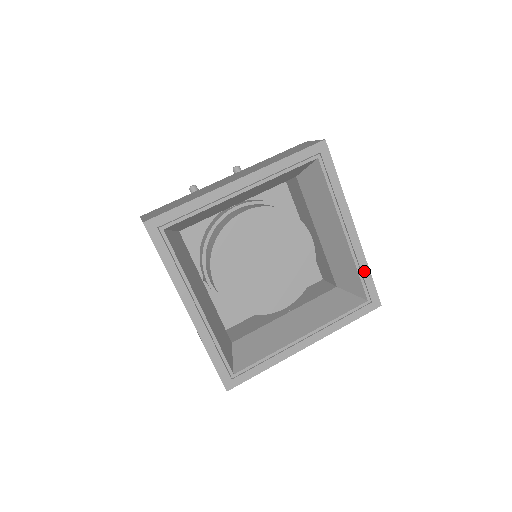
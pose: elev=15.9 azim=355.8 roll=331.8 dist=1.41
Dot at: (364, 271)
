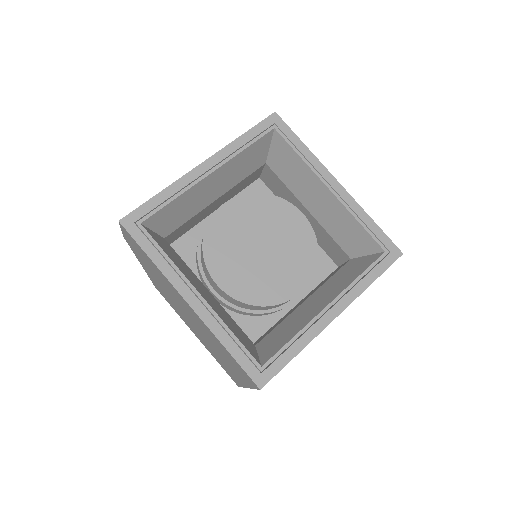
Dot at: (367, 222)
